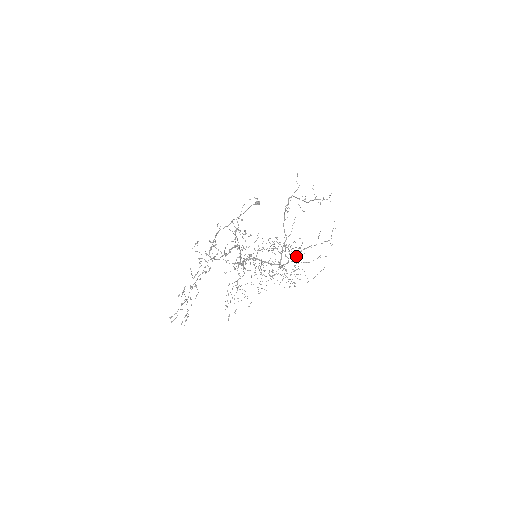
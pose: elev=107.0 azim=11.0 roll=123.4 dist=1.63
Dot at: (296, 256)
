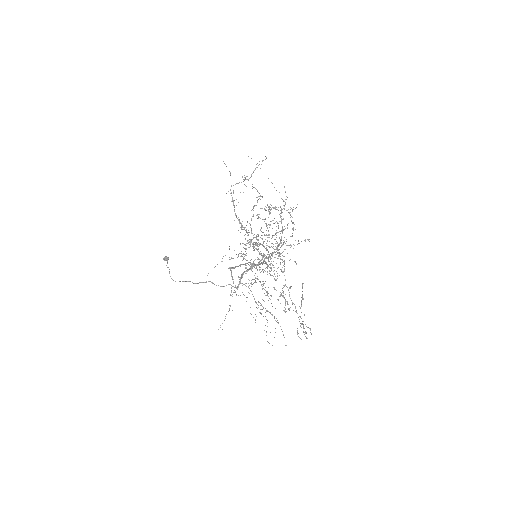
Dot at: occluded
